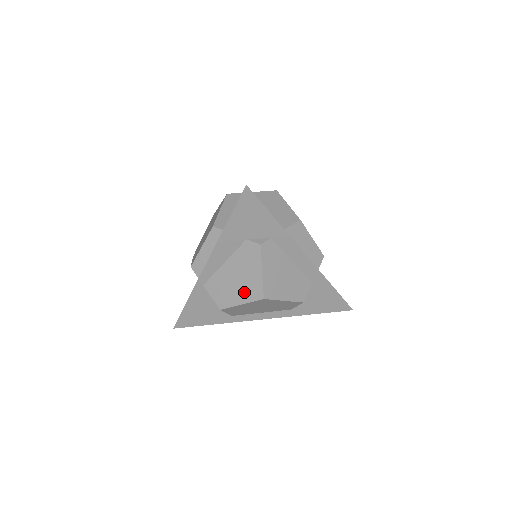
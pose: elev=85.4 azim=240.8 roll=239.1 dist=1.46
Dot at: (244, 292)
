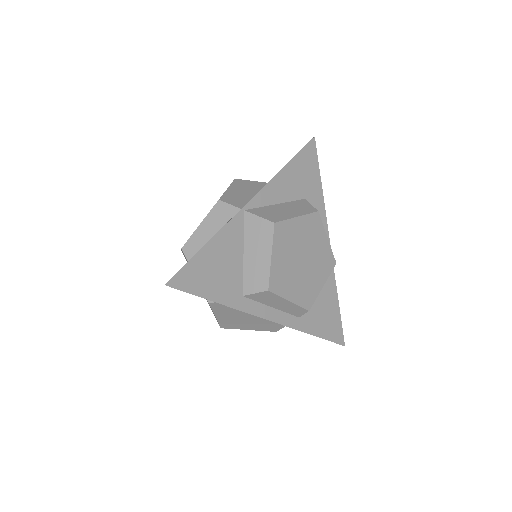
Dot at: occluded
